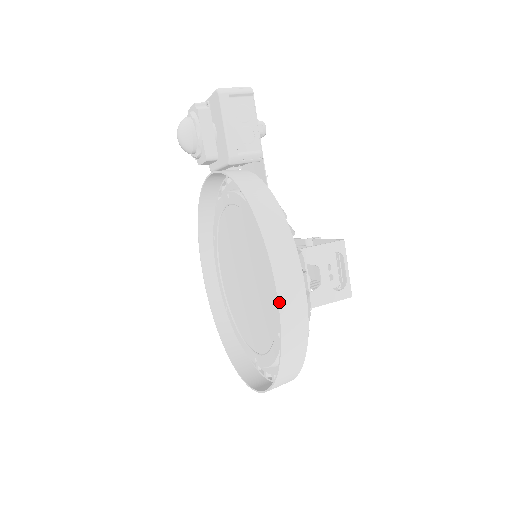
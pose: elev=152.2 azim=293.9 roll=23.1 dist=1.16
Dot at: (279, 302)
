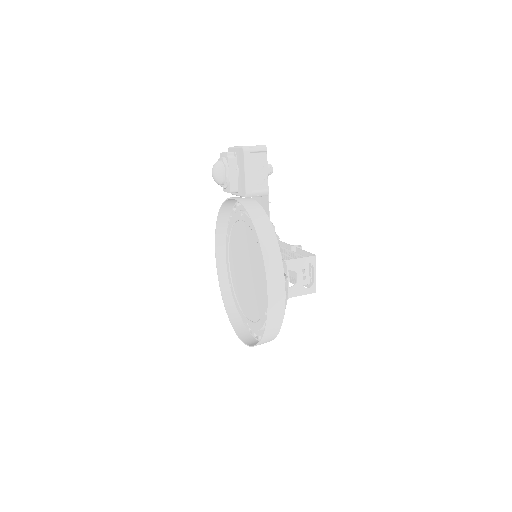
Dot at: (268, 296)
